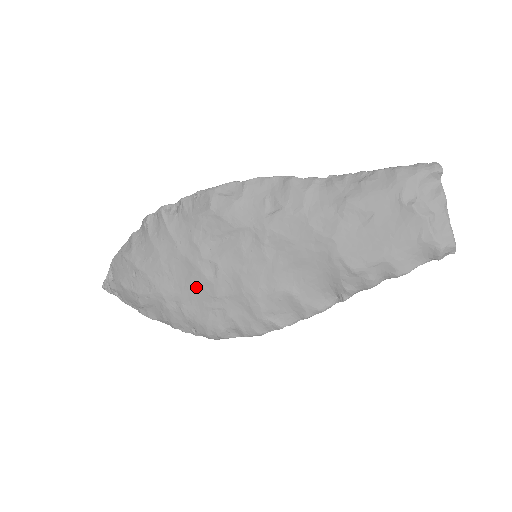
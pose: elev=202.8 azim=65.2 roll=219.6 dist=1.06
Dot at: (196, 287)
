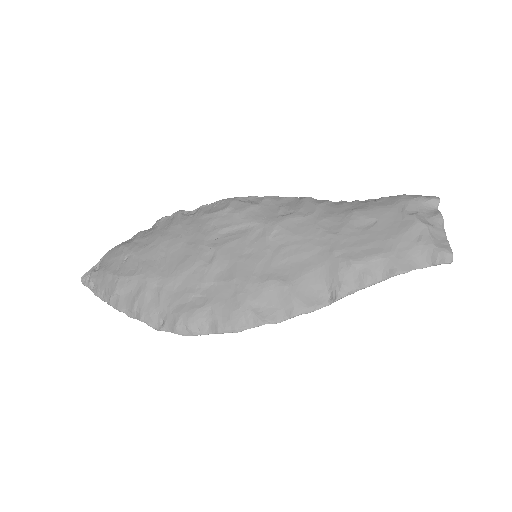
Dot at: (186, 271)
